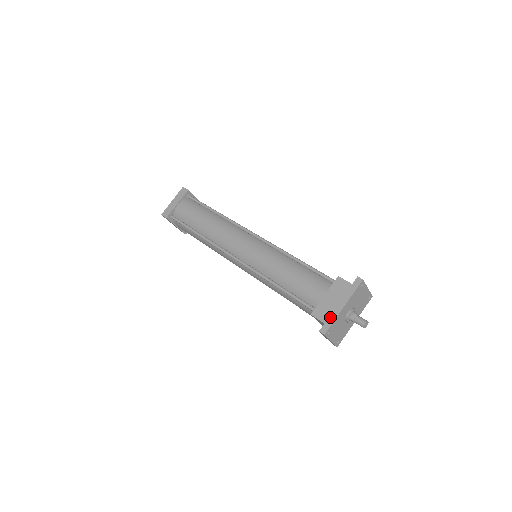
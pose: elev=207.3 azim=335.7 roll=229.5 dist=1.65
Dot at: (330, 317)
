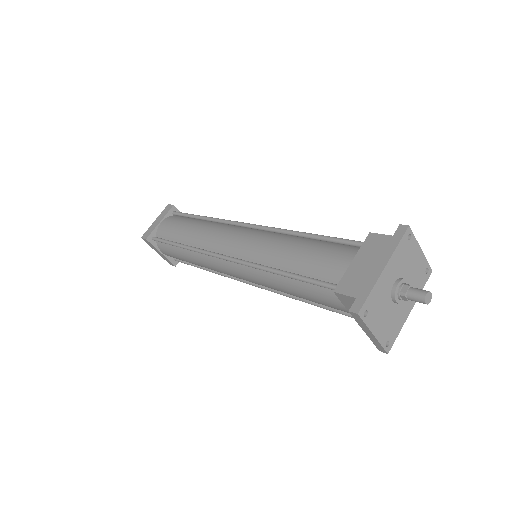
Dot at: (364, 287)
